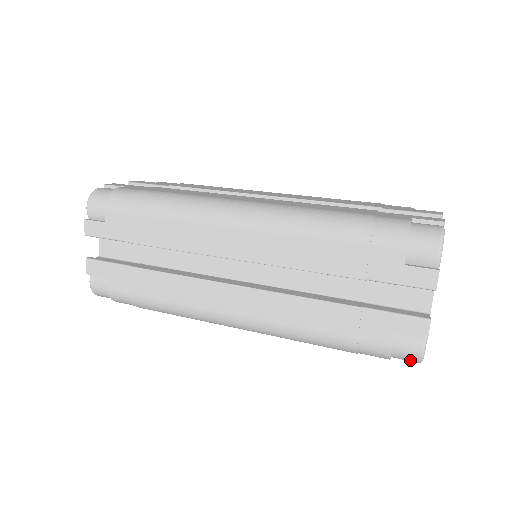
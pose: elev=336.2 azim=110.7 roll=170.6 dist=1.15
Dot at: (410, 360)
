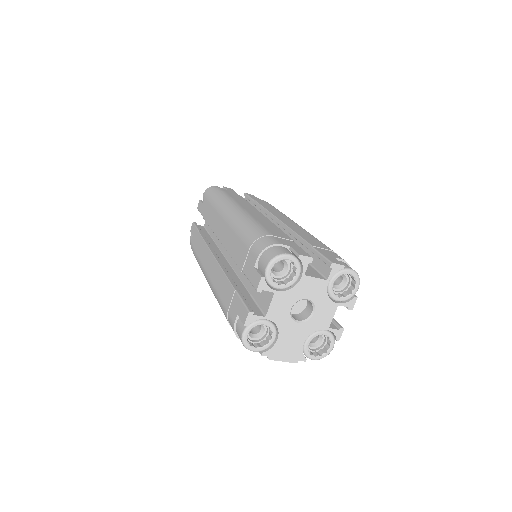
Dot at: occluded
